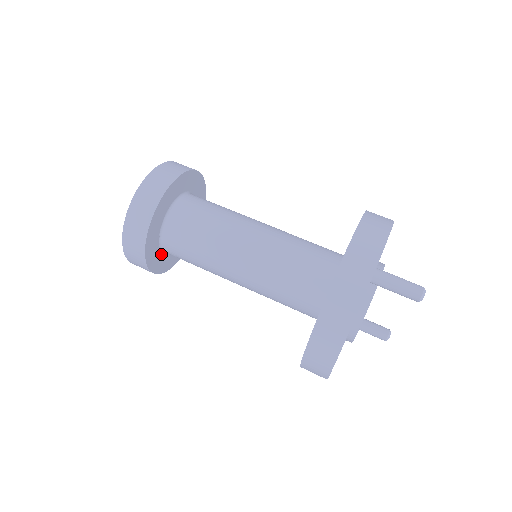
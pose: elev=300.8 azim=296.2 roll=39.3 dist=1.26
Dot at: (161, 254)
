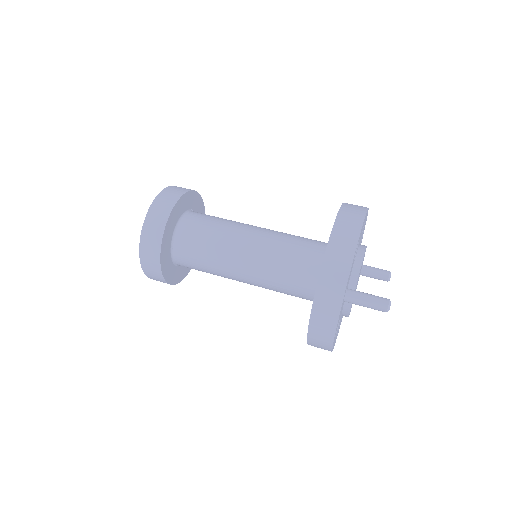
Dot at: (183, 266)
